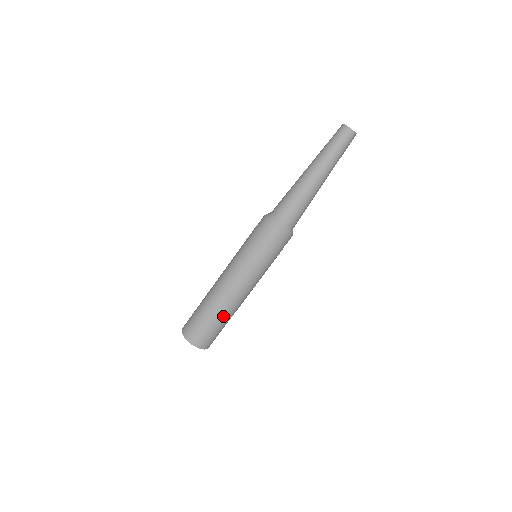
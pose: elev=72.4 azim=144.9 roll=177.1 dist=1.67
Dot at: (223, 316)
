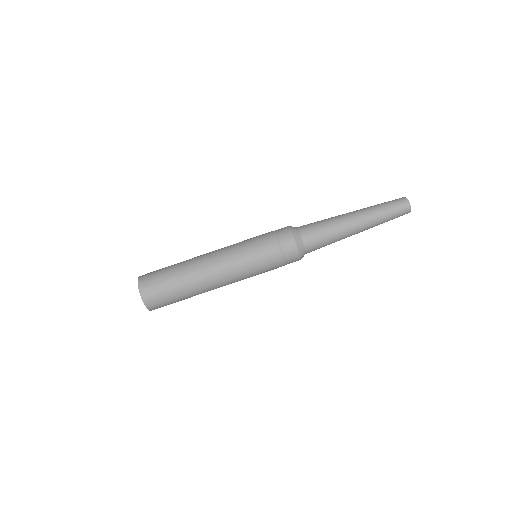
Dot at: (188, 284)
